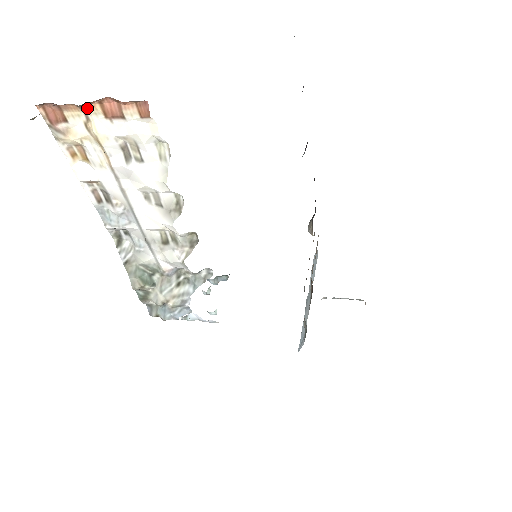
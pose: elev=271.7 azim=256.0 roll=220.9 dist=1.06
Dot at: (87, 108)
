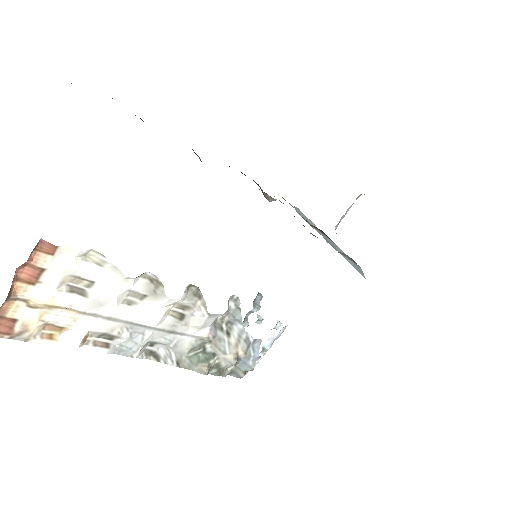
Dot at: (15, 294)
